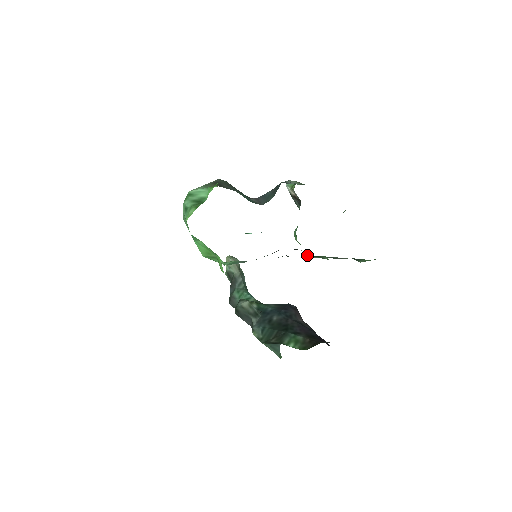
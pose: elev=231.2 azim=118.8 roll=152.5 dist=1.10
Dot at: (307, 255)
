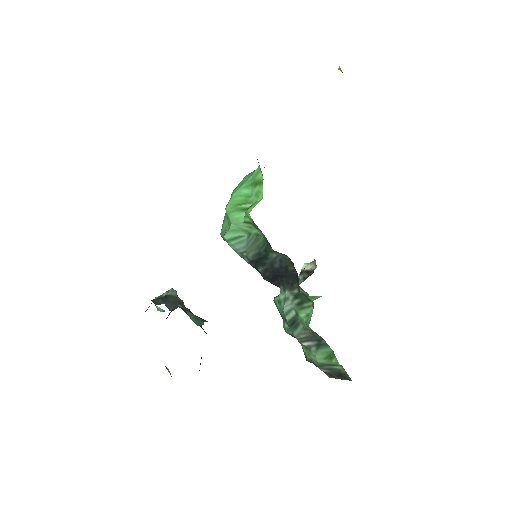
Dot at: (285, 304)
